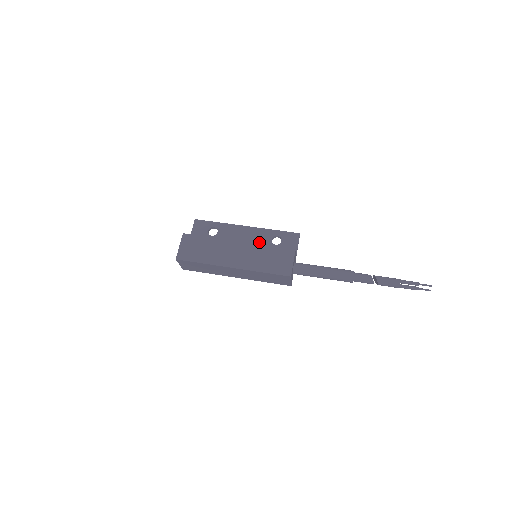
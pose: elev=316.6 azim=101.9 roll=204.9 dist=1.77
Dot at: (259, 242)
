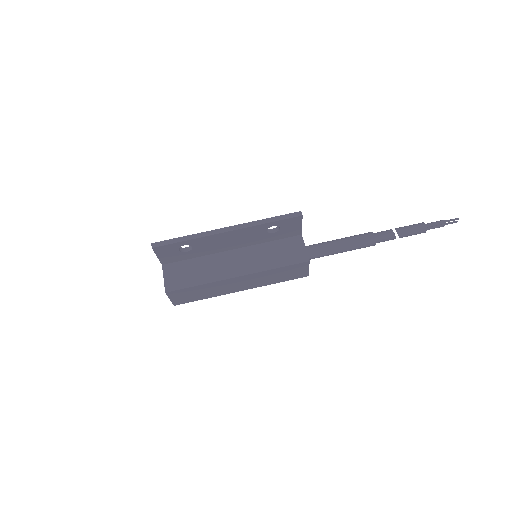
Dot at: (251, 238)
